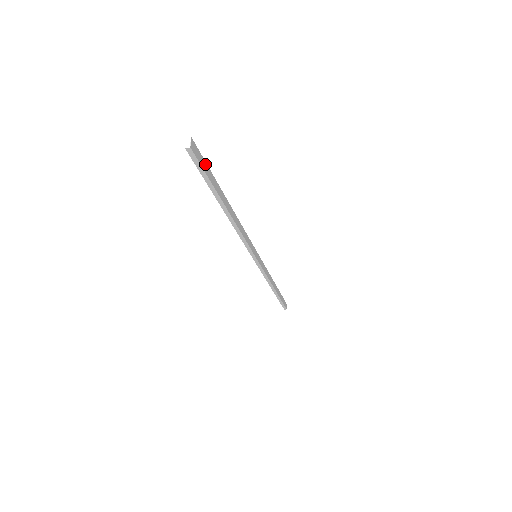
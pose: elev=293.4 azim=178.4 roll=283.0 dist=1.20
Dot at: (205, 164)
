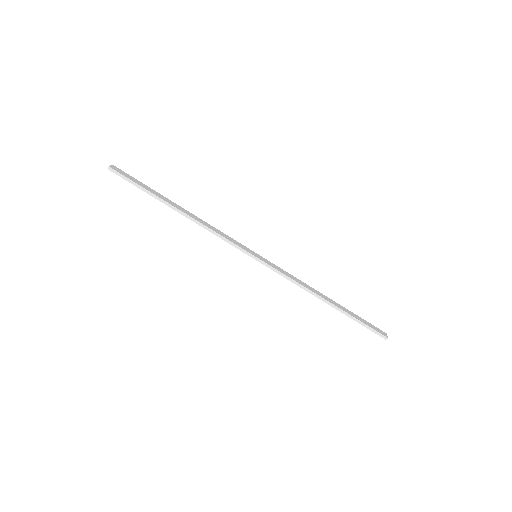
Dot at: (135, 179)
